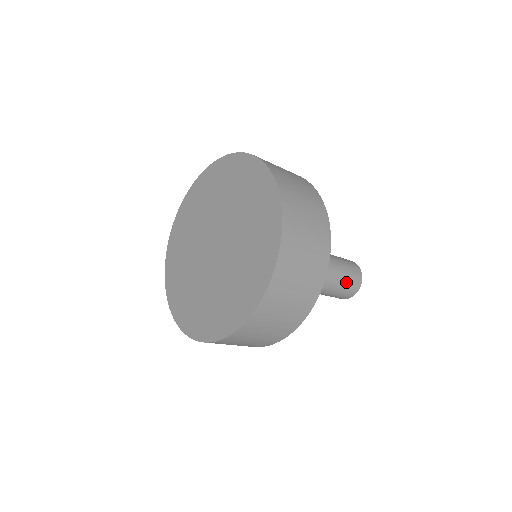
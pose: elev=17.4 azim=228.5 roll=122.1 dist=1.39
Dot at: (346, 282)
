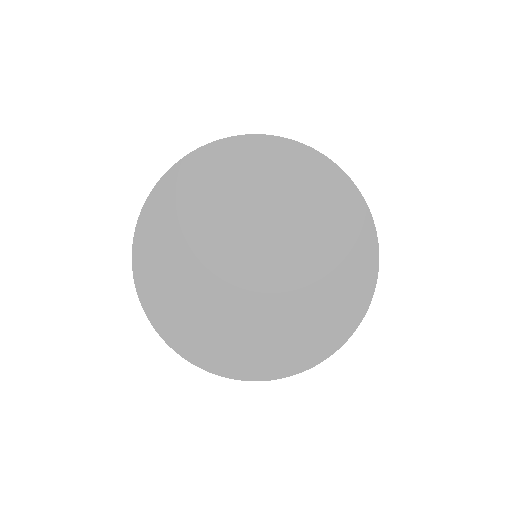
Dot at: occluded
